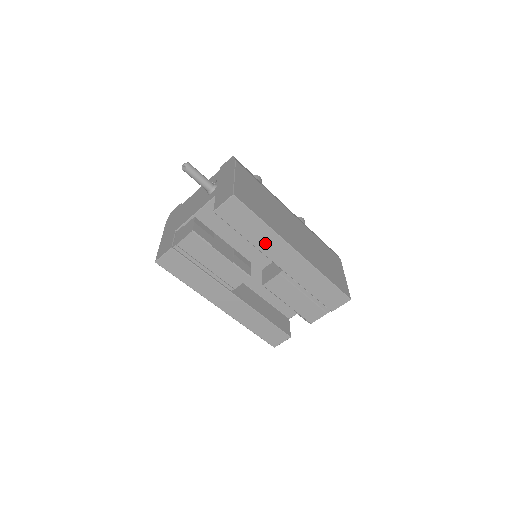
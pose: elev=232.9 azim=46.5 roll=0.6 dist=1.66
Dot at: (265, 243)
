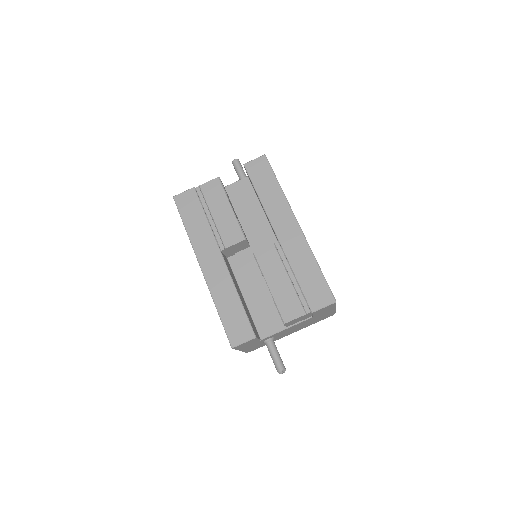
Dot at: (273, 205)
